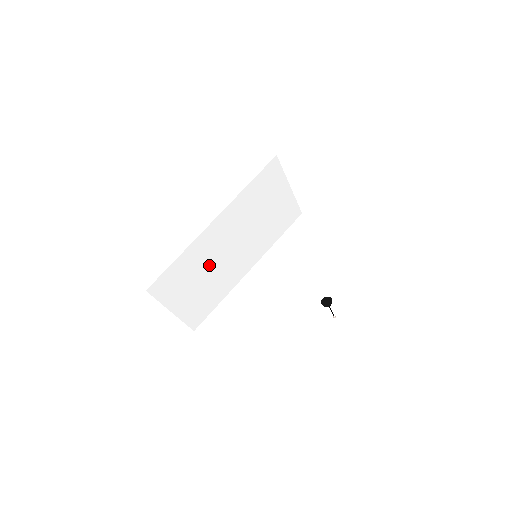
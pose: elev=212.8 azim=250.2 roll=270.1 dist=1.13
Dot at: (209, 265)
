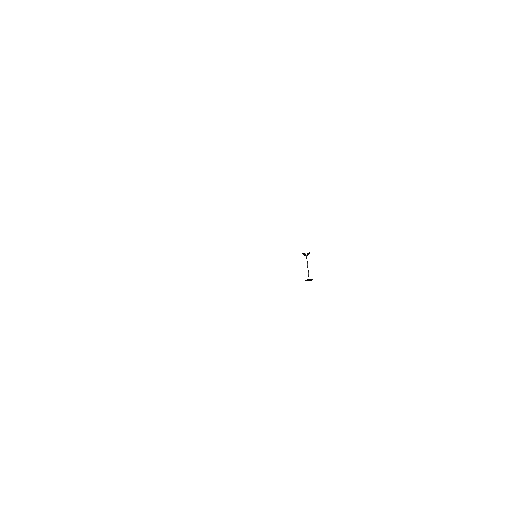
Dot at: occluded
